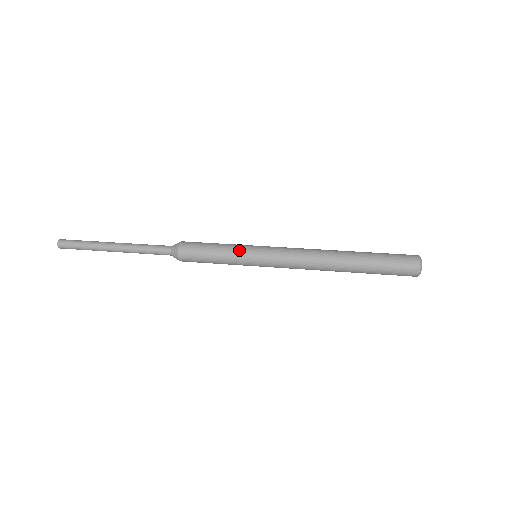
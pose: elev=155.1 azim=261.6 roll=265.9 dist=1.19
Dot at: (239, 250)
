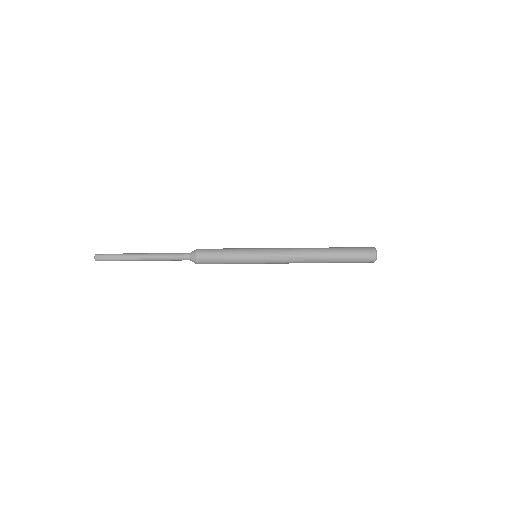
Dot at: (244, 261)
